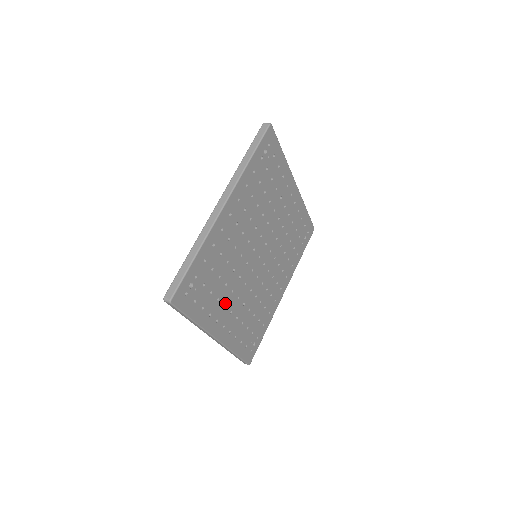
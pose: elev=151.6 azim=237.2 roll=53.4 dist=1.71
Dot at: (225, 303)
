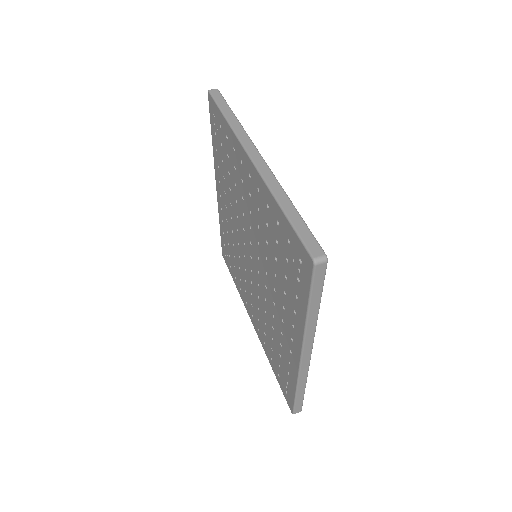
Dot at: occluded
